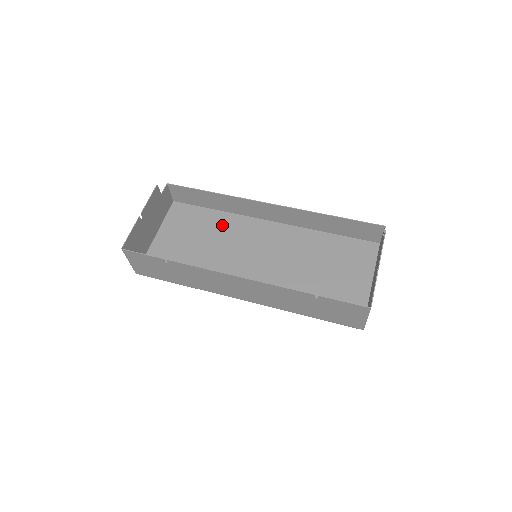
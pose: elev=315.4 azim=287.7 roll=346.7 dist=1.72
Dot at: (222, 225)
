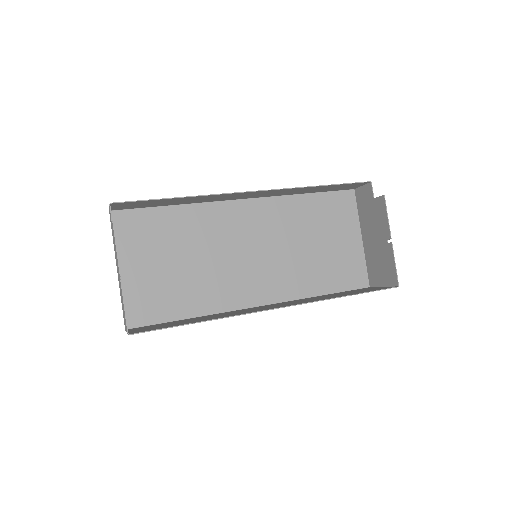
Dot at: (192, 224)
